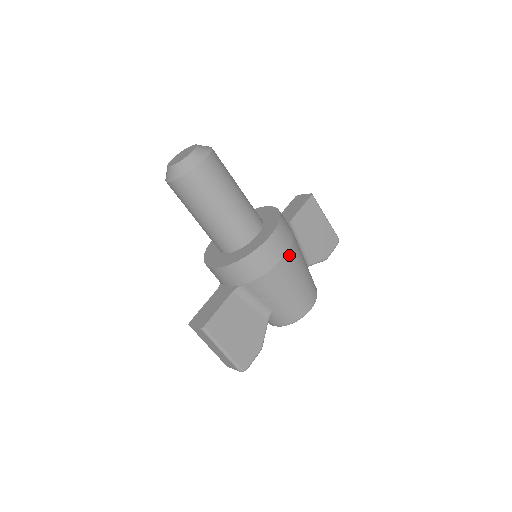
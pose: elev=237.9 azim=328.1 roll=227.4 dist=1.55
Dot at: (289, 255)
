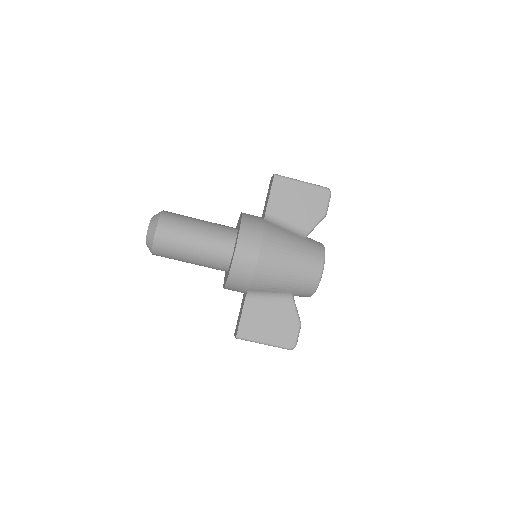
Dot at: (264, 251)
